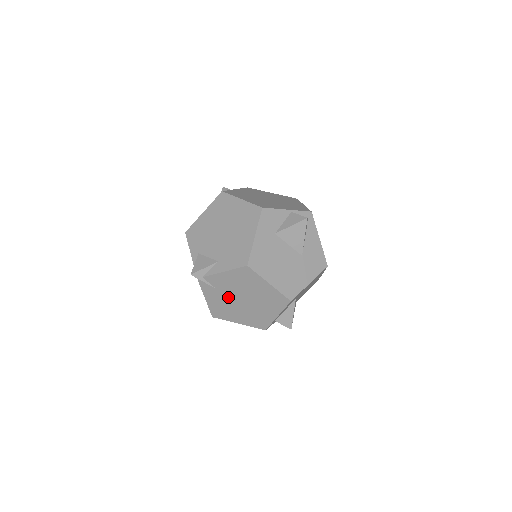
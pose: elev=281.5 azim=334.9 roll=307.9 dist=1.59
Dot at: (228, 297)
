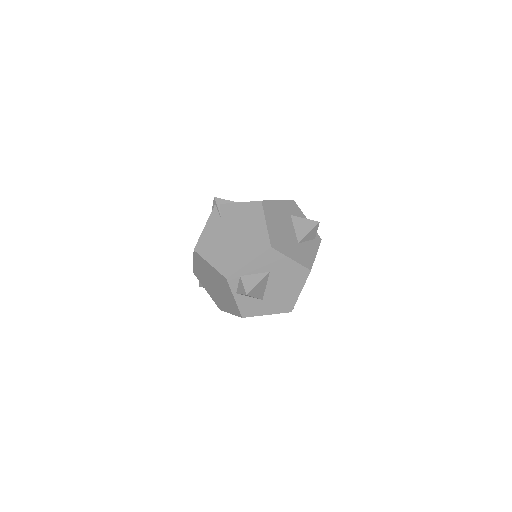
Dot at: (224, 230)
